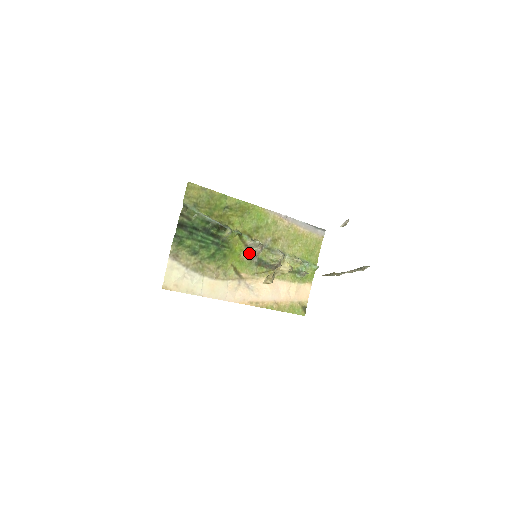
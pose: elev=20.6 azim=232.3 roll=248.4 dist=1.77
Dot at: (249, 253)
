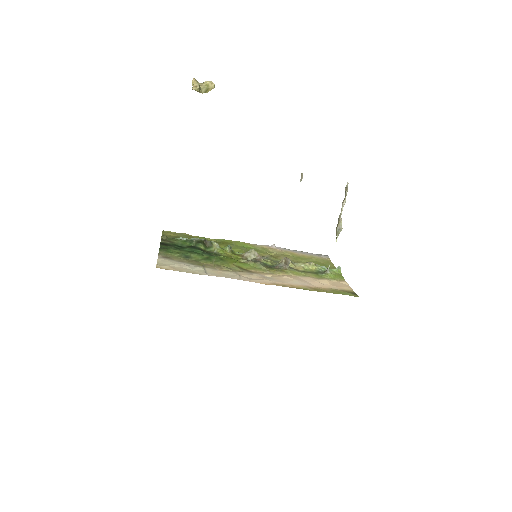
Dot at: occluded
